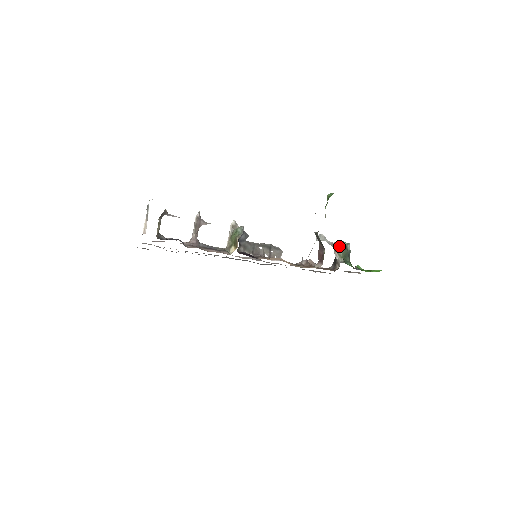
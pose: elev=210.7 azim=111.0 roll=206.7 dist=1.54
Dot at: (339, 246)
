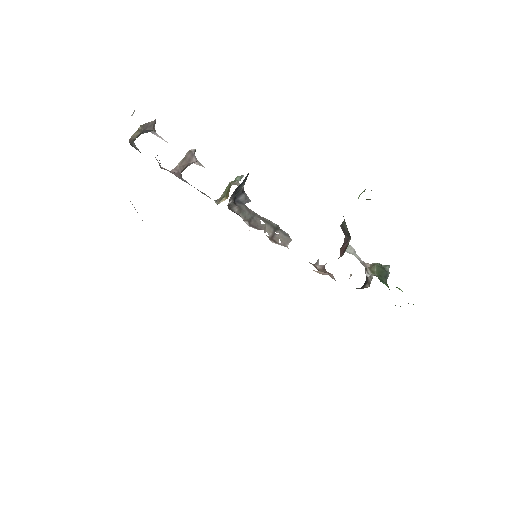
Dot at: occluded
